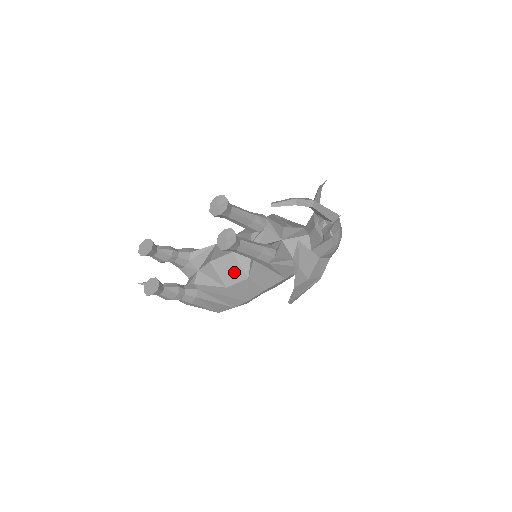
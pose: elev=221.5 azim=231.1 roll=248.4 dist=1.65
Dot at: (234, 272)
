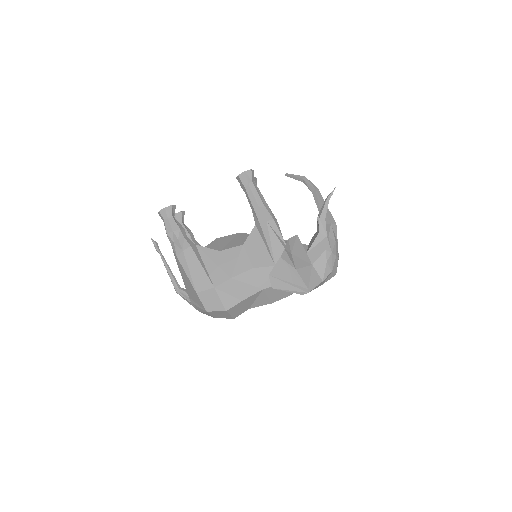
Dot at: (233, 242)
